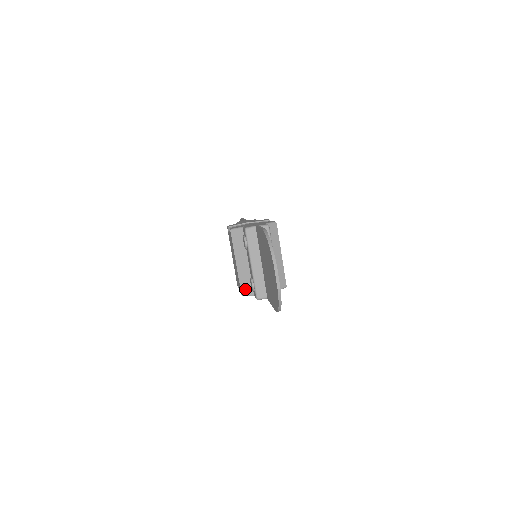
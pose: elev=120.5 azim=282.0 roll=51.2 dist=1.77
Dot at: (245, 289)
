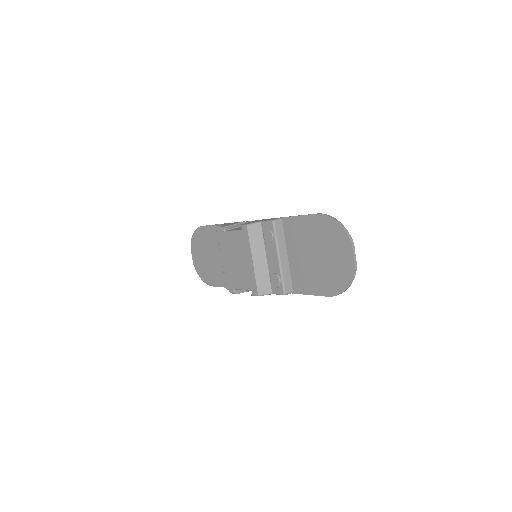
Dot at: (262, 288)
